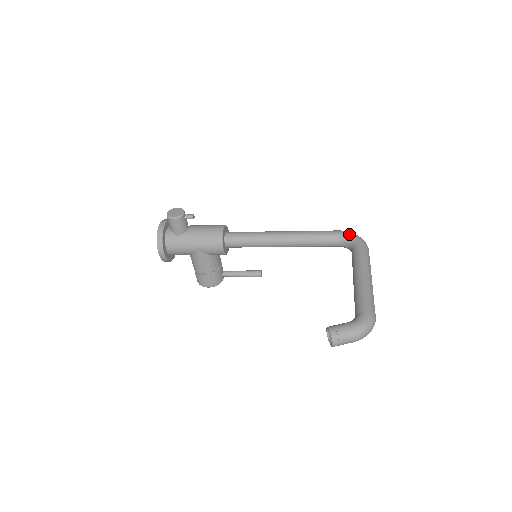
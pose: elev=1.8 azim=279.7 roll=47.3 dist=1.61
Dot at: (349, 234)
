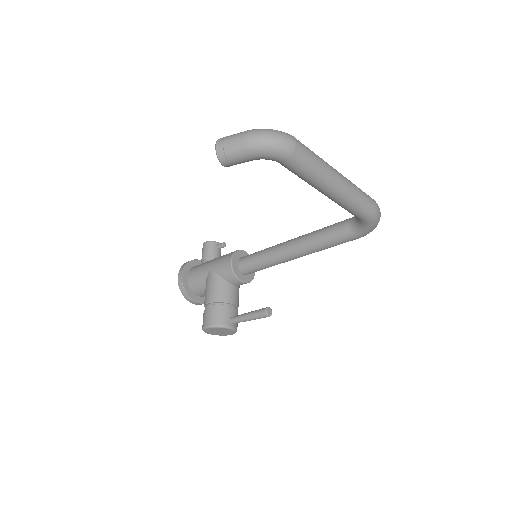
Dot at: occluded
